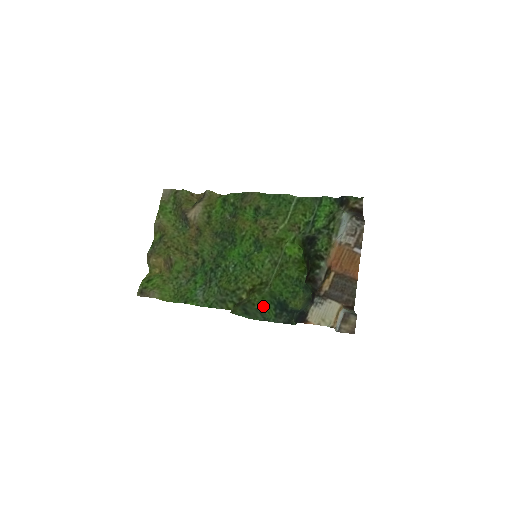
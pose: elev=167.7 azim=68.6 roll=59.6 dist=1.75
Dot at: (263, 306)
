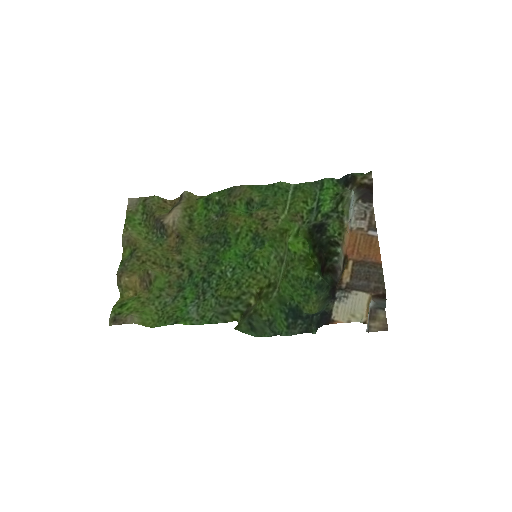
Dot at: (272, 317)
